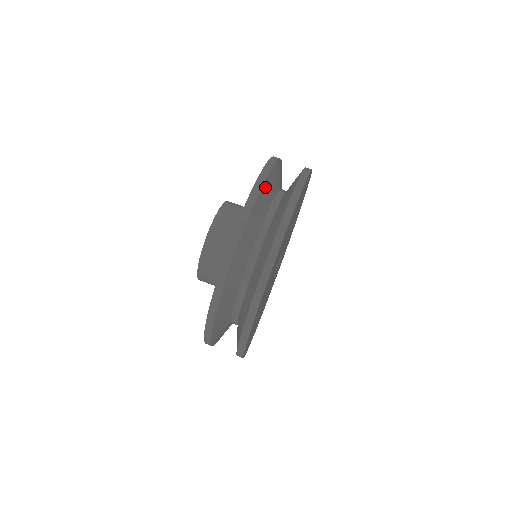
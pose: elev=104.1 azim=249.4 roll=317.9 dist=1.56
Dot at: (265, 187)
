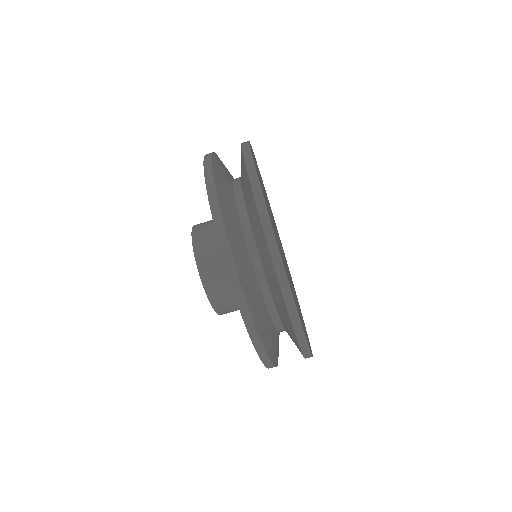
Dot at: (215, 164)
